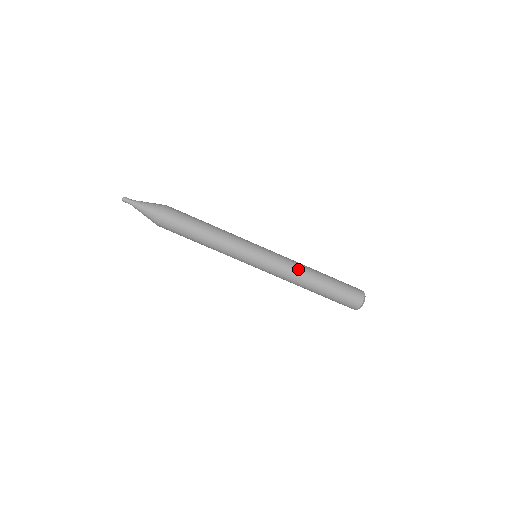
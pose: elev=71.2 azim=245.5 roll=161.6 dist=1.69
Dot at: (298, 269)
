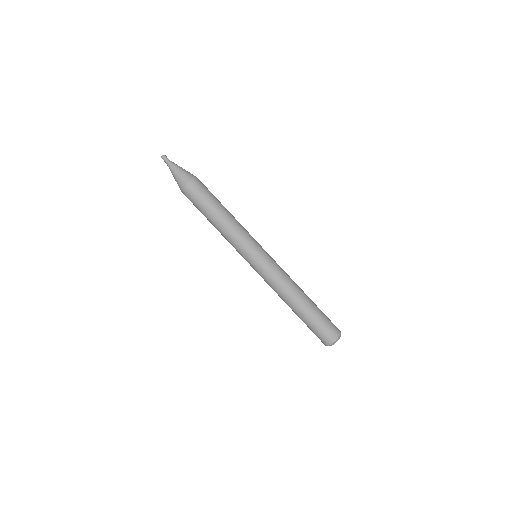
Dot at: (290, 282)
